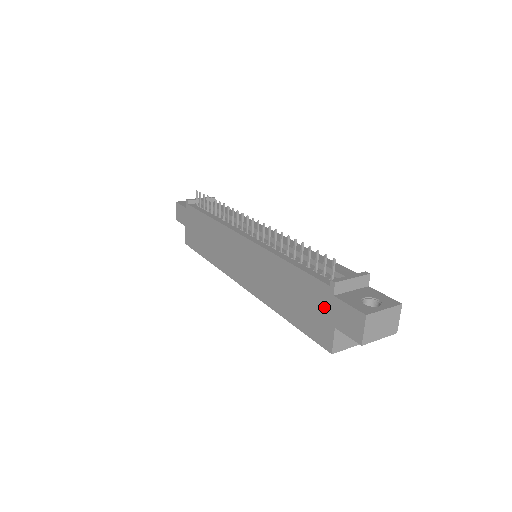
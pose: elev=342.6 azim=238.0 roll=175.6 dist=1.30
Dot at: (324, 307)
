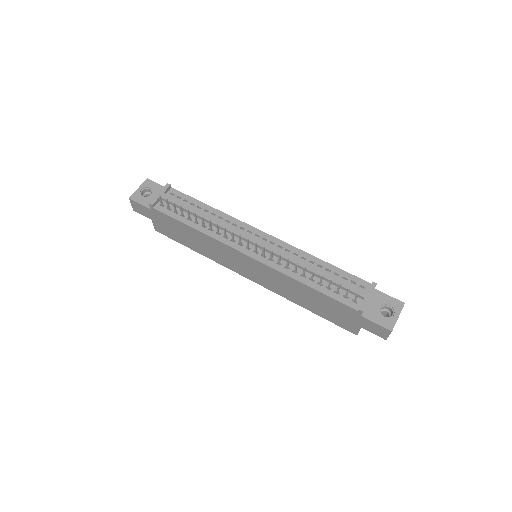
Dot at: (351, 317)
